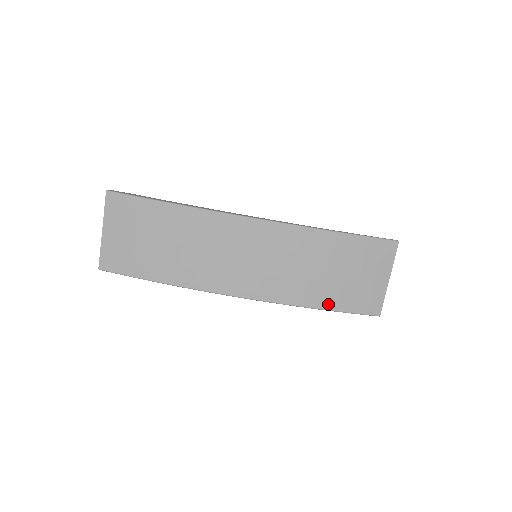
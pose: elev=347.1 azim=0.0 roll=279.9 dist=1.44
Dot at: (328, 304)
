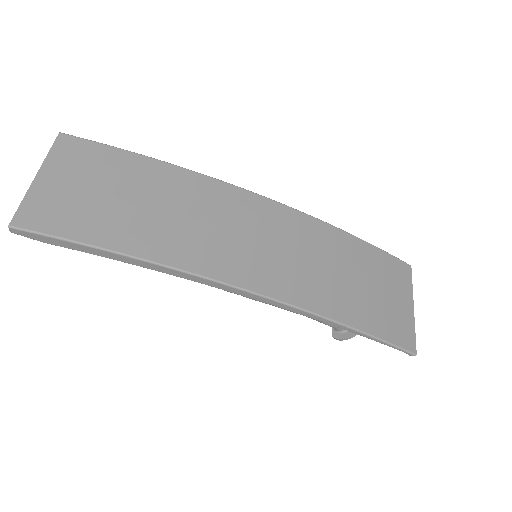
Dot at: (358, 322)
